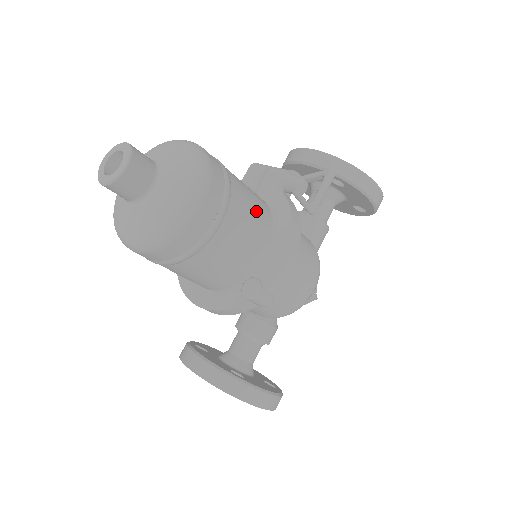
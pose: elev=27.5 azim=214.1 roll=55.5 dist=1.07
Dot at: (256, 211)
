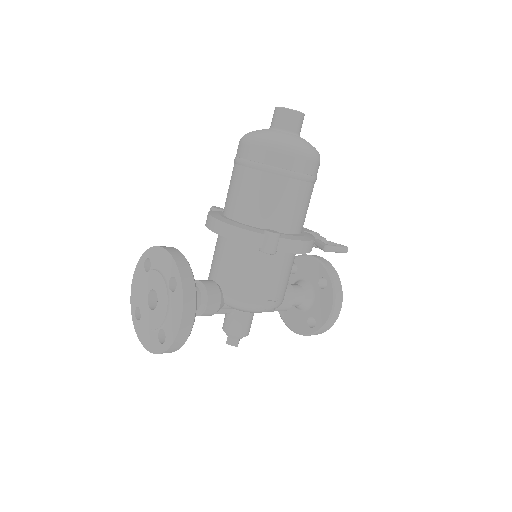
Dot at: (306, 212)
